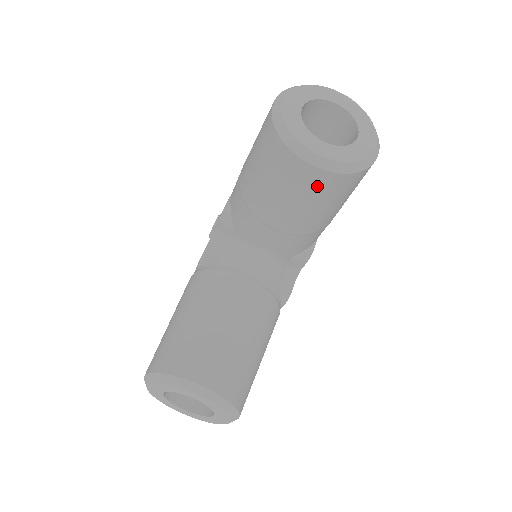
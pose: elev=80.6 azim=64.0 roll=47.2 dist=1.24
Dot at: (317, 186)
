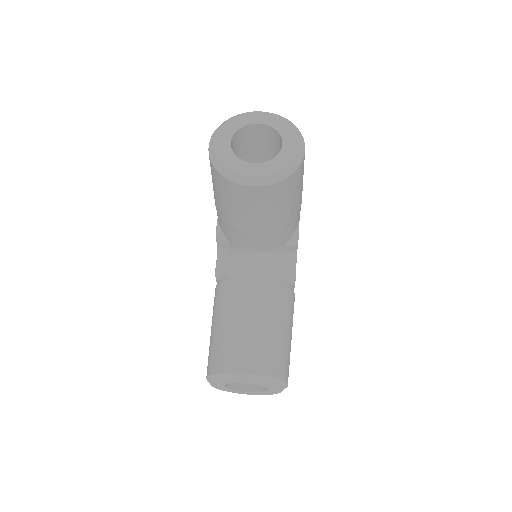
Dot at: (265, 197)
